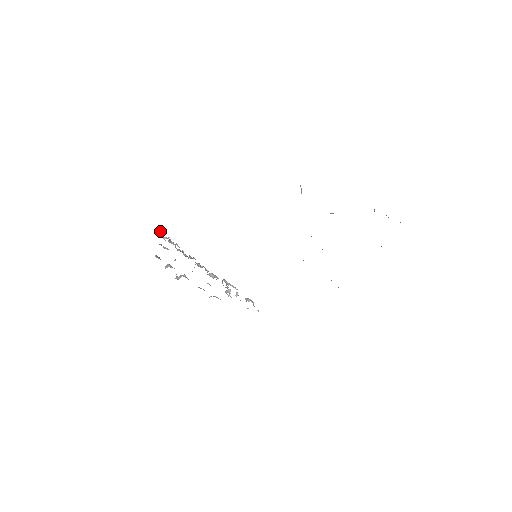
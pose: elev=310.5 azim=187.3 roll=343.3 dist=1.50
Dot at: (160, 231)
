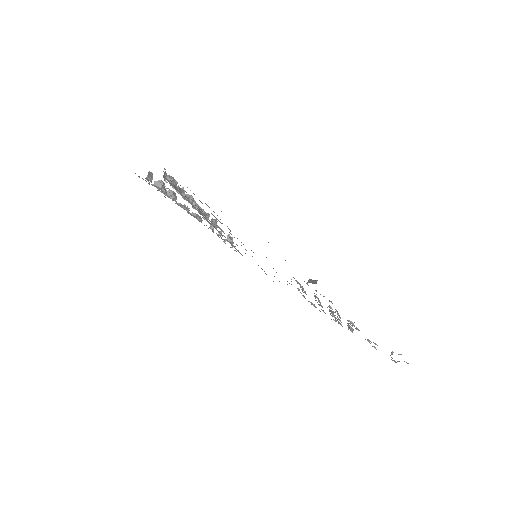
Dot at: (164, 174)
